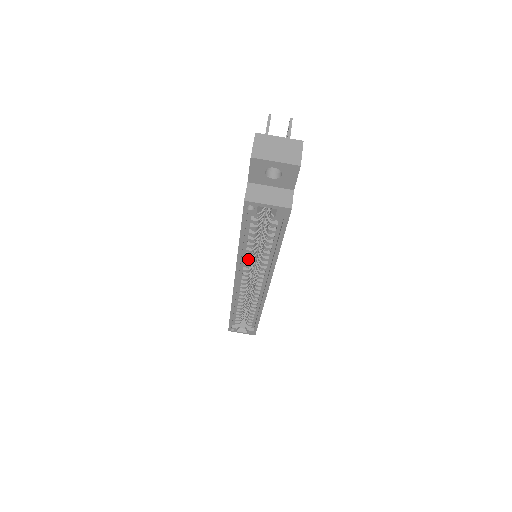
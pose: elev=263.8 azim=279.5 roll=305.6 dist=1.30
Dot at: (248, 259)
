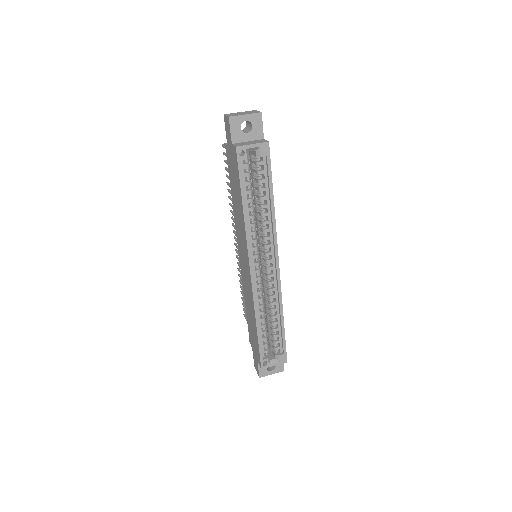
Dot at: (253, 231)
